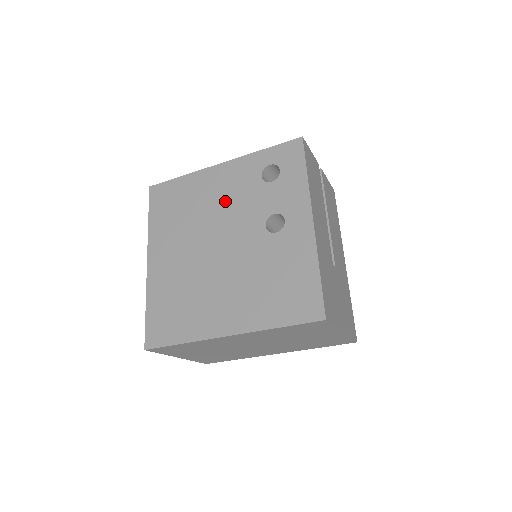
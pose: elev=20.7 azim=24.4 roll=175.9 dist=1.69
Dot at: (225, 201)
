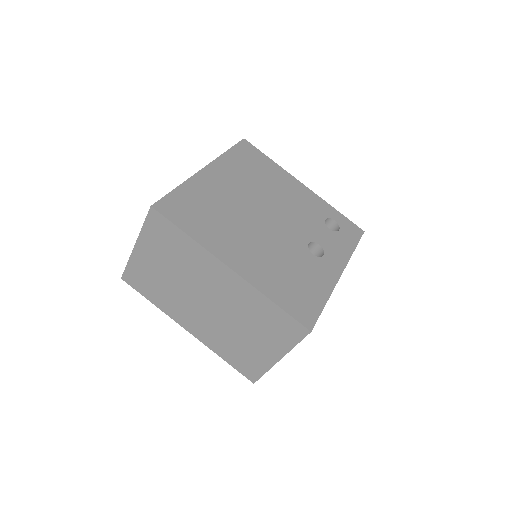
Dot at: (292, 203)
